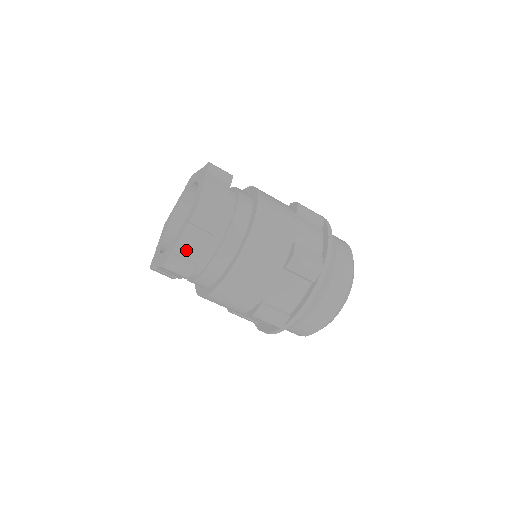
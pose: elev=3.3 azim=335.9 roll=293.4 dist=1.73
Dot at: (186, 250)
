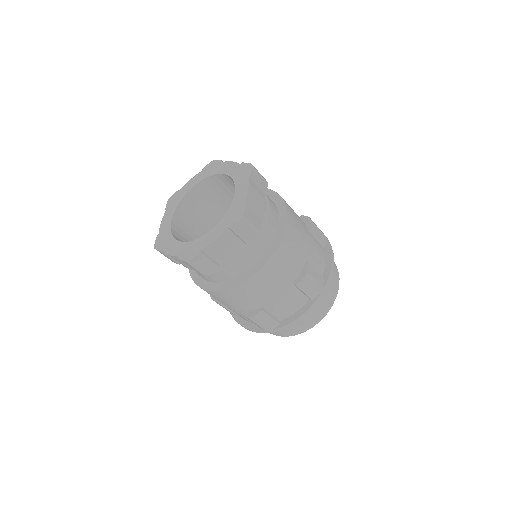
Dot at: (216, 252)
